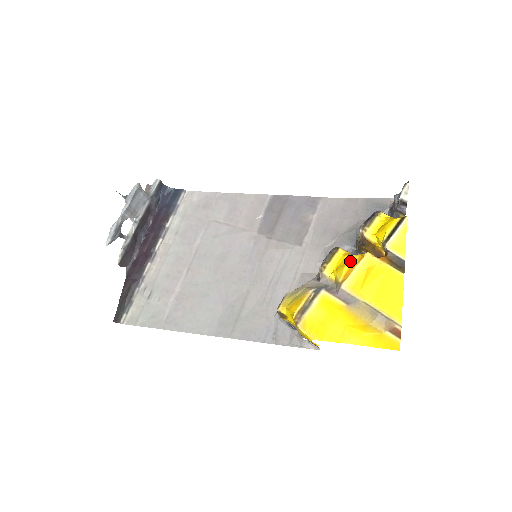
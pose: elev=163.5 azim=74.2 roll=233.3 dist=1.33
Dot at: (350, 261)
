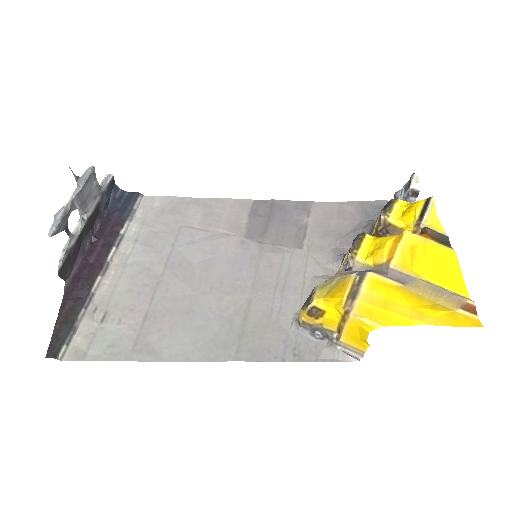
Dot at: (389, 240)
